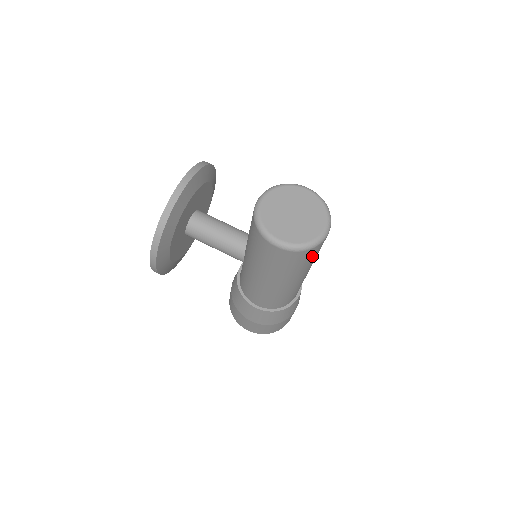
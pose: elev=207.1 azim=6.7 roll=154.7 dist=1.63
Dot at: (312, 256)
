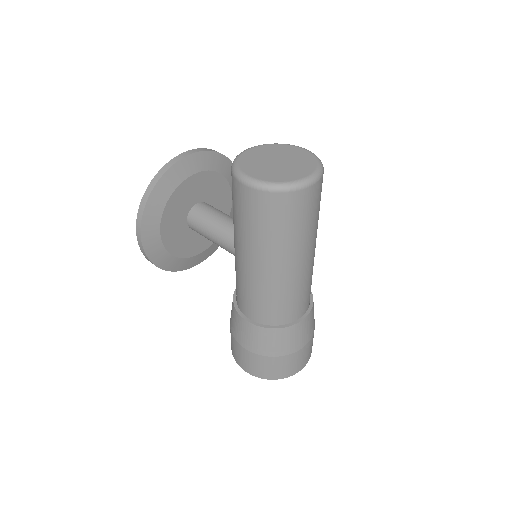
Dot at: (294, 215)
